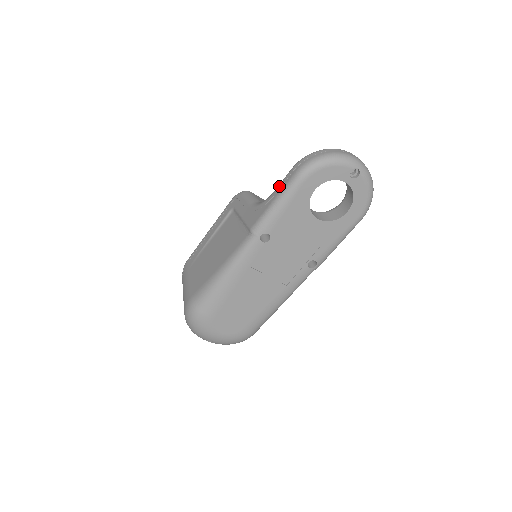
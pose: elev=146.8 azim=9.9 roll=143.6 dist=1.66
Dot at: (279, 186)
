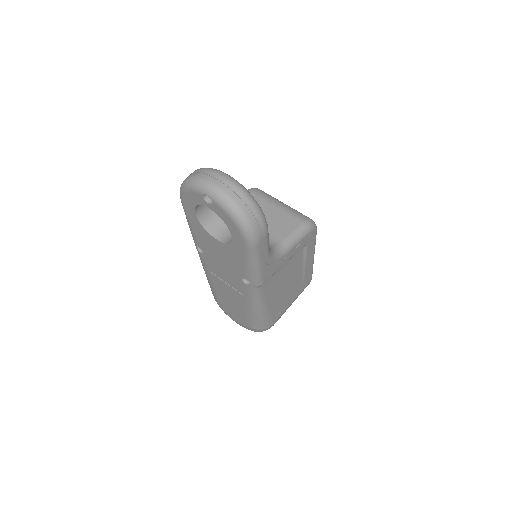
Dot at: occluded
